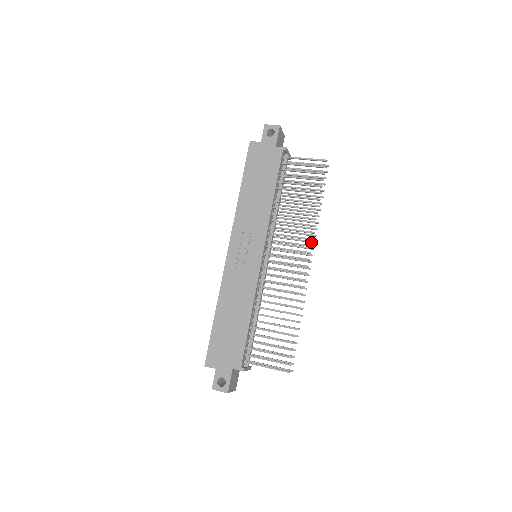
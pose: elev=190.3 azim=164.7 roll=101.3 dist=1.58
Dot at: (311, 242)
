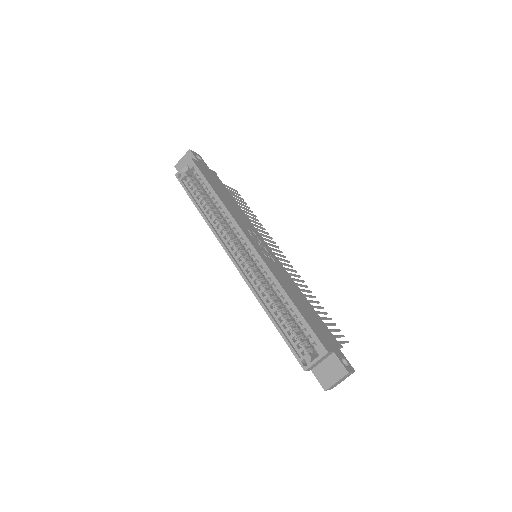
Dot at: occluded
